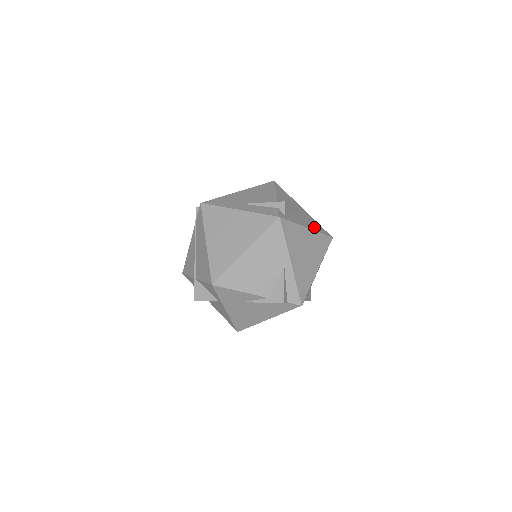
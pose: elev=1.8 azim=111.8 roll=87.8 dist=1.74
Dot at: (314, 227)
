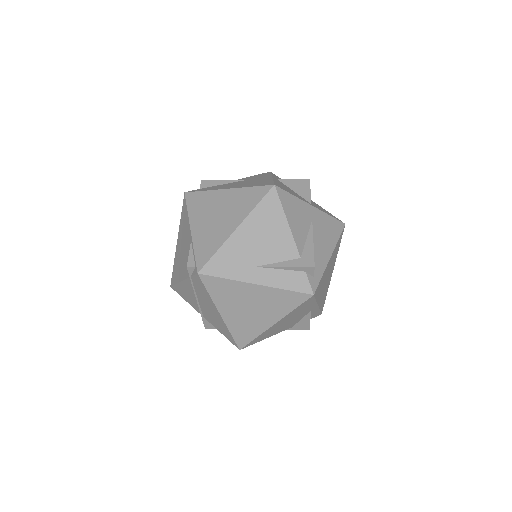
Dot at: (332, 239)
